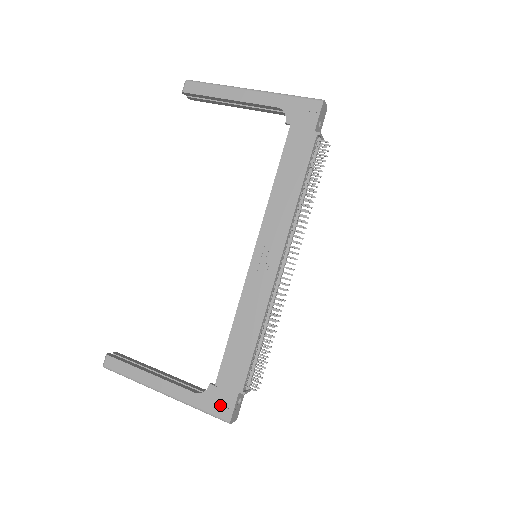
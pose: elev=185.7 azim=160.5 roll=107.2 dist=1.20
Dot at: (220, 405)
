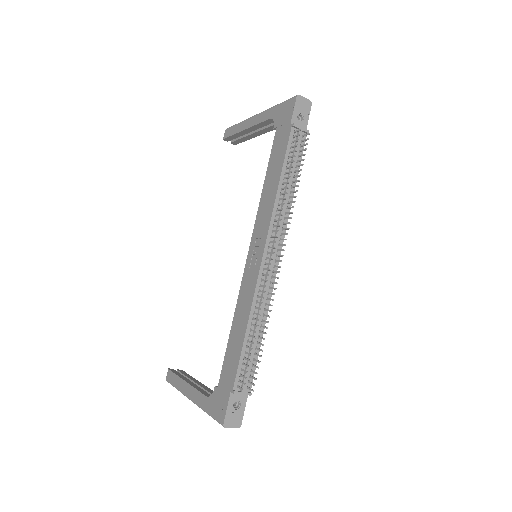
Dot at: (219, 407)
